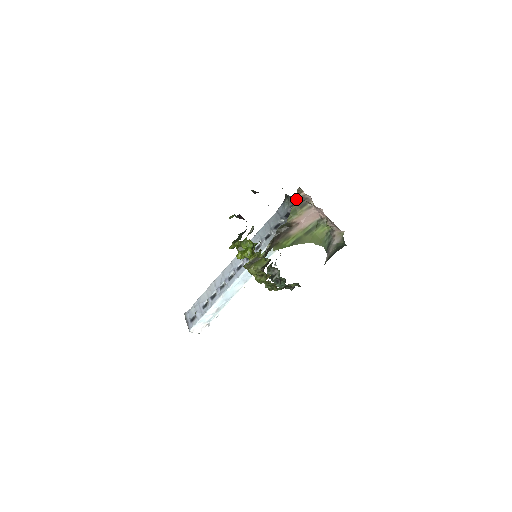
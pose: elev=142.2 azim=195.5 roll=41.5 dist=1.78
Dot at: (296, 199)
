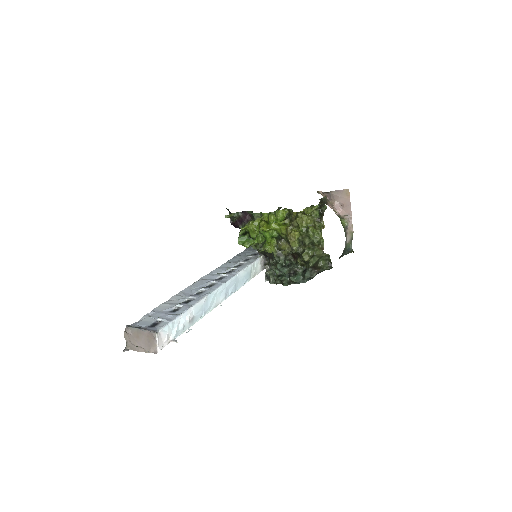
Dot at: (320, 193)
